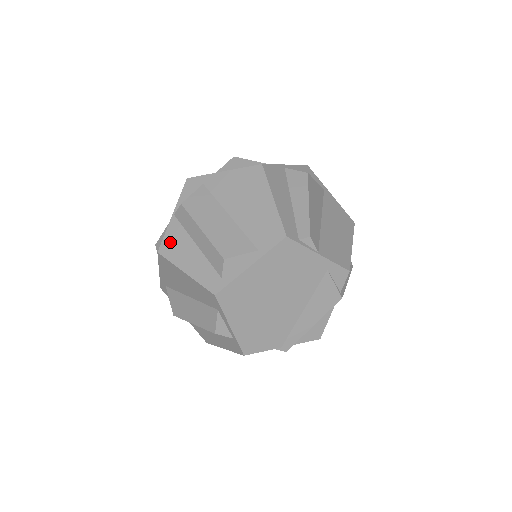
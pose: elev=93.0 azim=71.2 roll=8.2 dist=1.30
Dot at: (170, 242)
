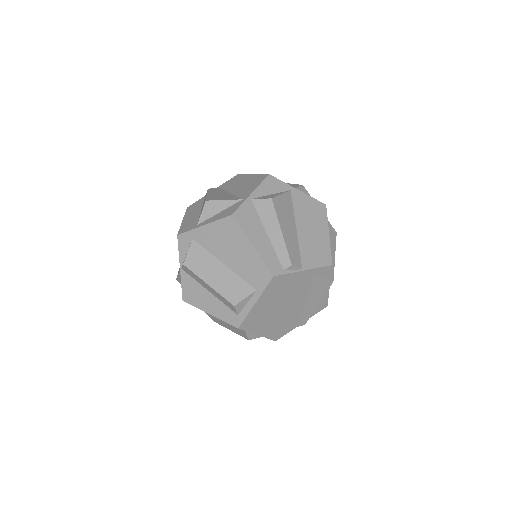
Dot at: (188, 292)
